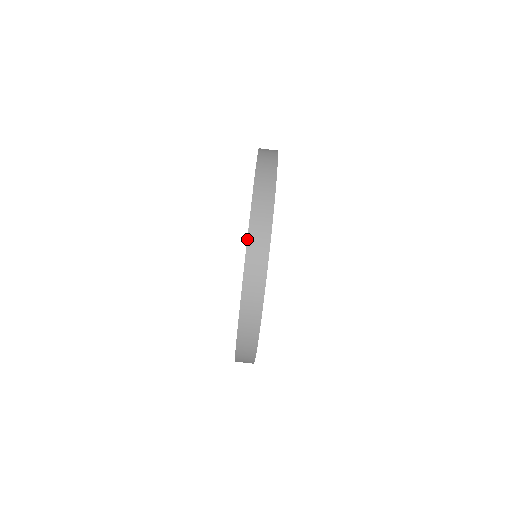
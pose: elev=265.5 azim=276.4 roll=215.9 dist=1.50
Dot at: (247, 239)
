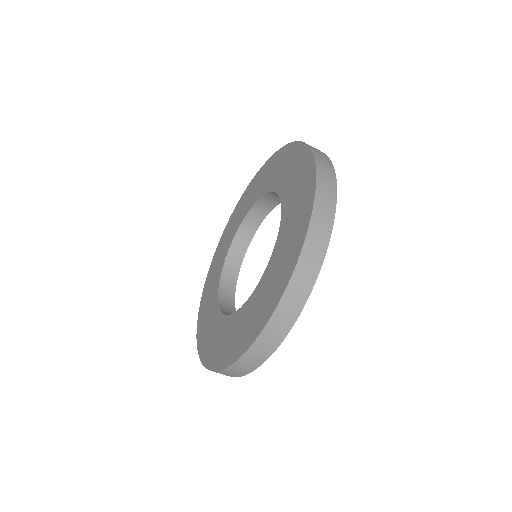
Dot at: (311, 215)
